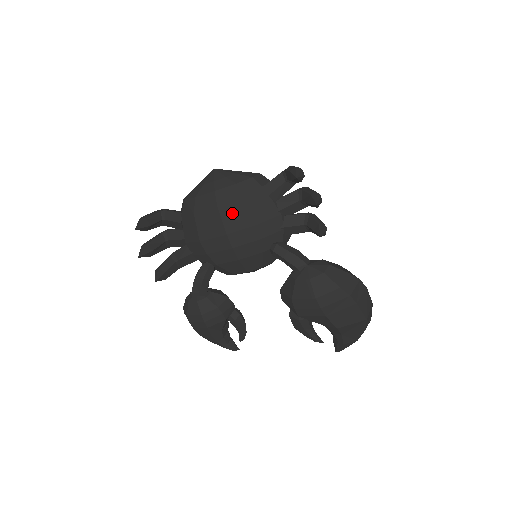
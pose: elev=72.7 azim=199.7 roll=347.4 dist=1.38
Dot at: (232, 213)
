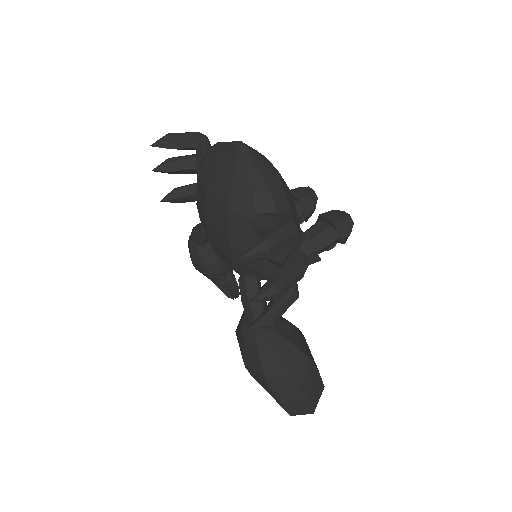
Dot at: (215, 212)
